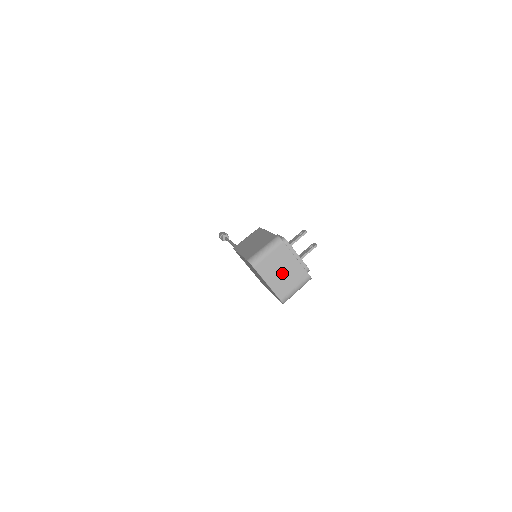
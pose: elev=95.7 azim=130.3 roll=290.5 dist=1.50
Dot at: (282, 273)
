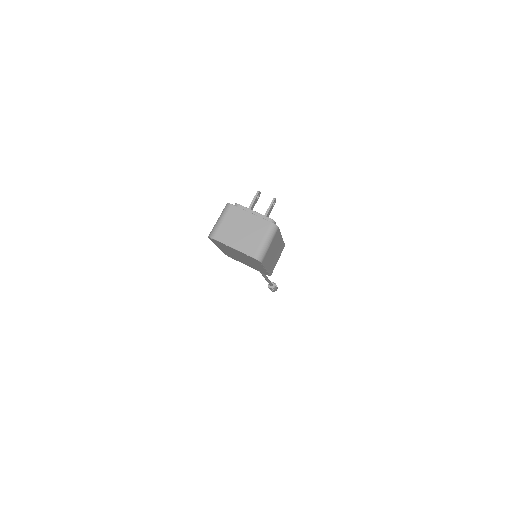
Dot at: (243, 232)
